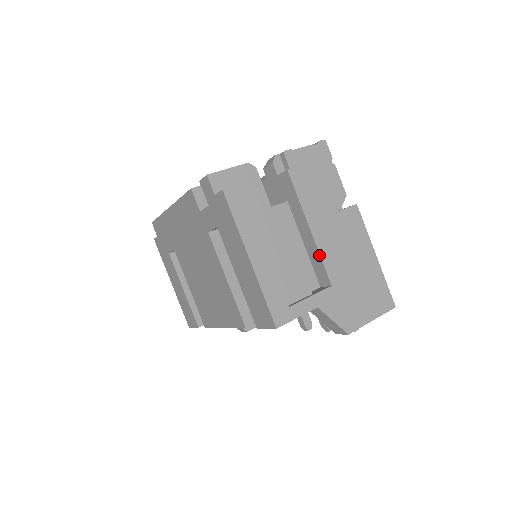
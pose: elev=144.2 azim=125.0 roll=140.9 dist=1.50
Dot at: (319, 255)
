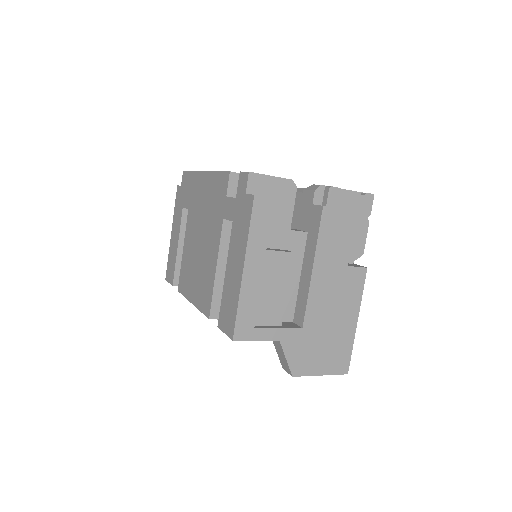
Dot at: (307, 296)
